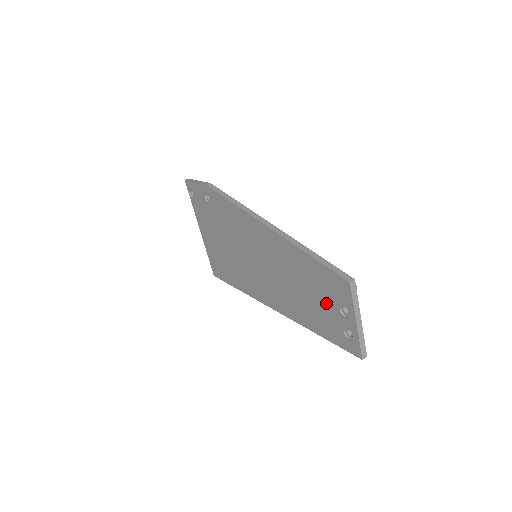
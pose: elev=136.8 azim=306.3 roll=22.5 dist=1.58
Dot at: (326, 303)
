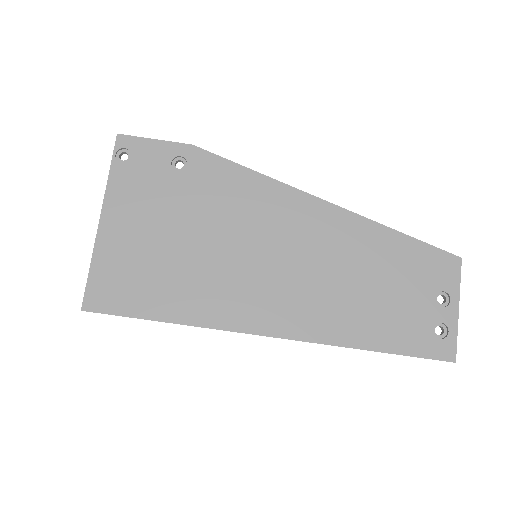
Dot at: (412, 294)
